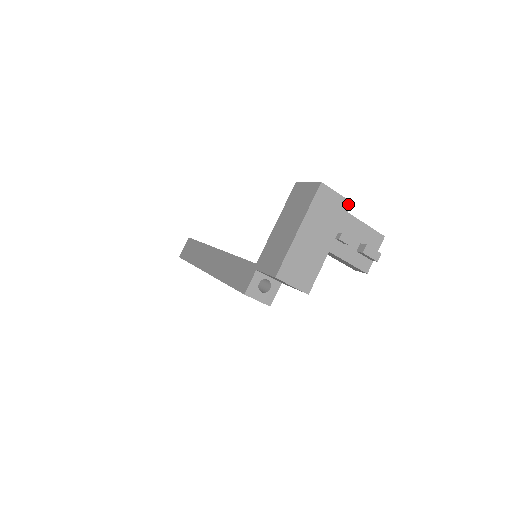
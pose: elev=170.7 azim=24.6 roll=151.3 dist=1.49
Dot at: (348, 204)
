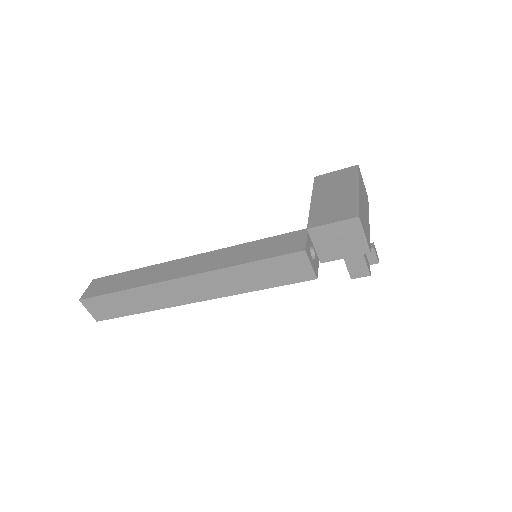
Dot at: (367, 196)
